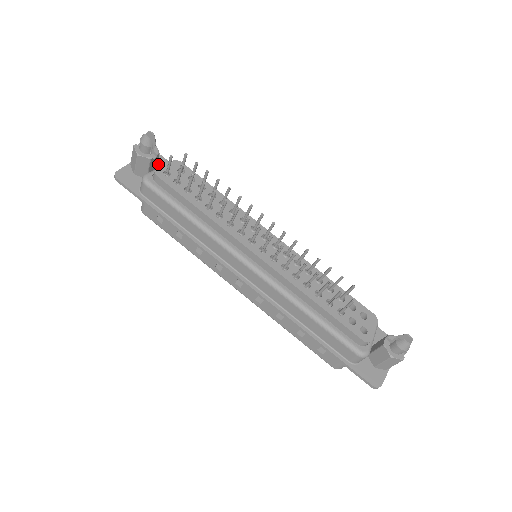
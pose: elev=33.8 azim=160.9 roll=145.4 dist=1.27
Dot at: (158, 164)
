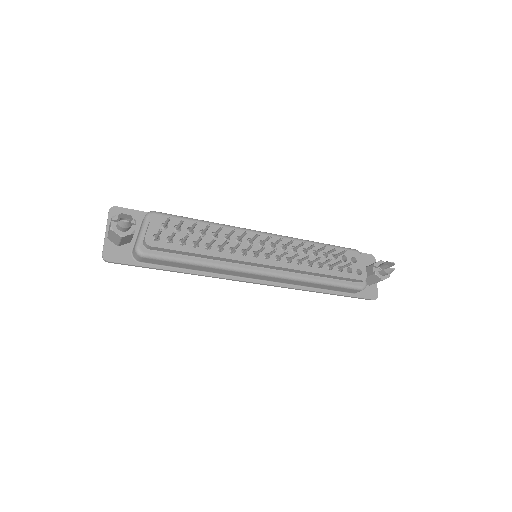
Dot at: occluded
